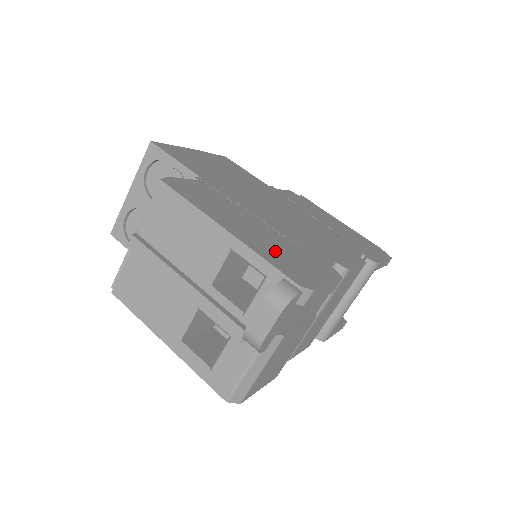
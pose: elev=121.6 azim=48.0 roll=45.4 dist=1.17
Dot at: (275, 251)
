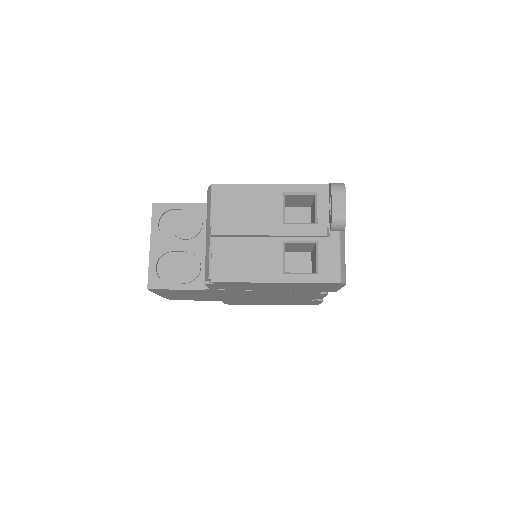
Dot at: occluded
